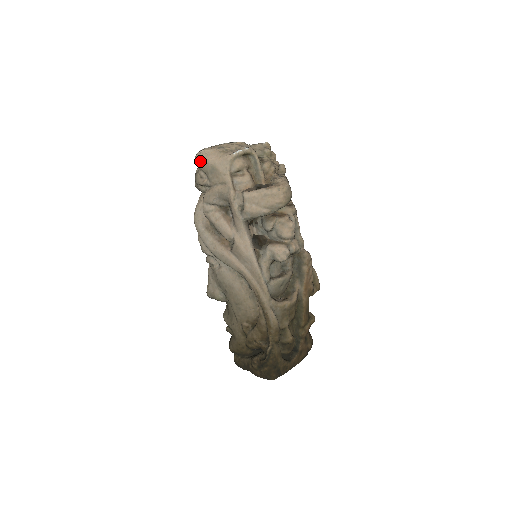
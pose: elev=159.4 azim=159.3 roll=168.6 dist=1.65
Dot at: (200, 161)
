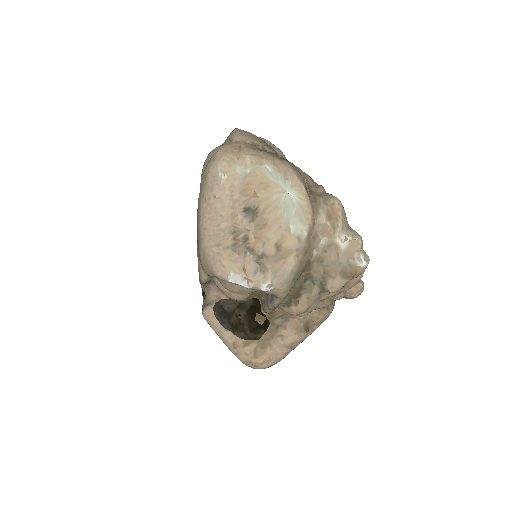
Dot at: (201, 190)
